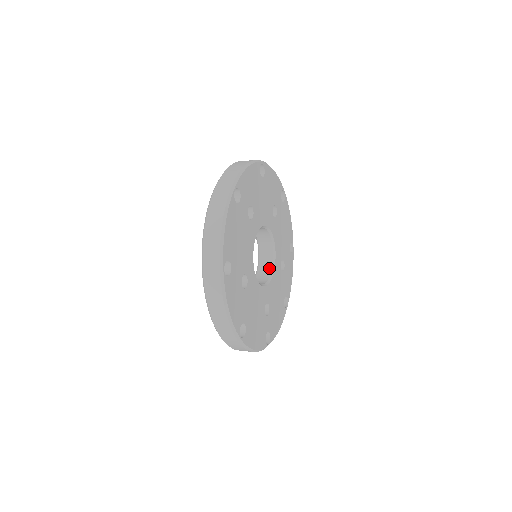
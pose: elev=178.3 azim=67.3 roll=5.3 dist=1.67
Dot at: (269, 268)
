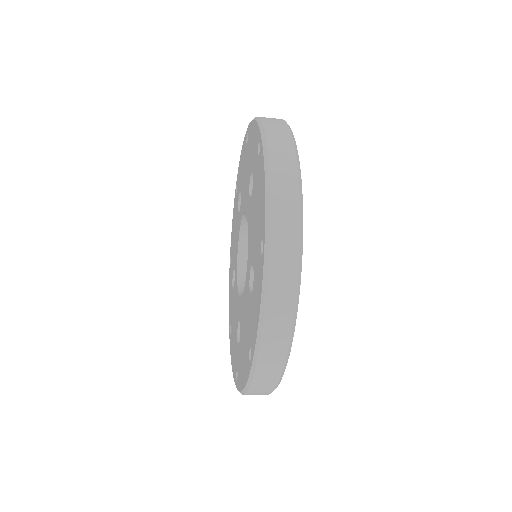
Dot at: occluded
